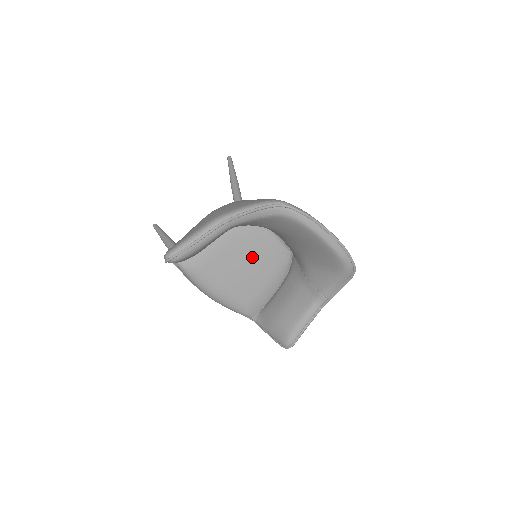
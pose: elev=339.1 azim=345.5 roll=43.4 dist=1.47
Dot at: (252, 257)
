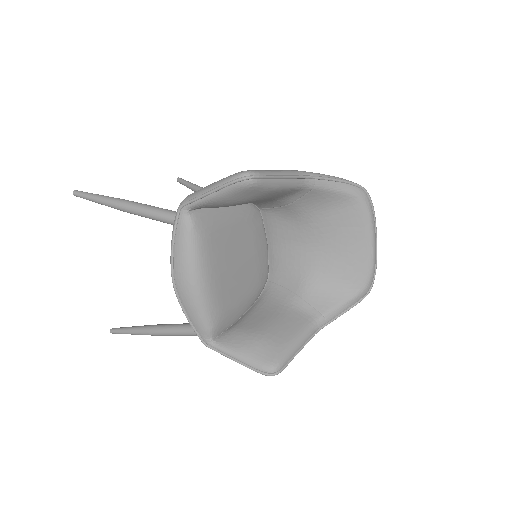
Dot at: (248, 257)
